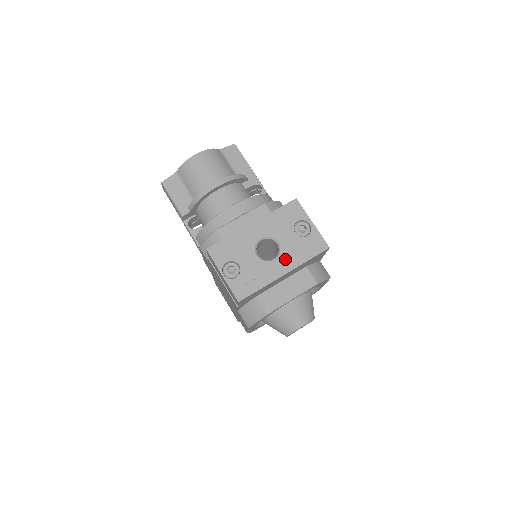
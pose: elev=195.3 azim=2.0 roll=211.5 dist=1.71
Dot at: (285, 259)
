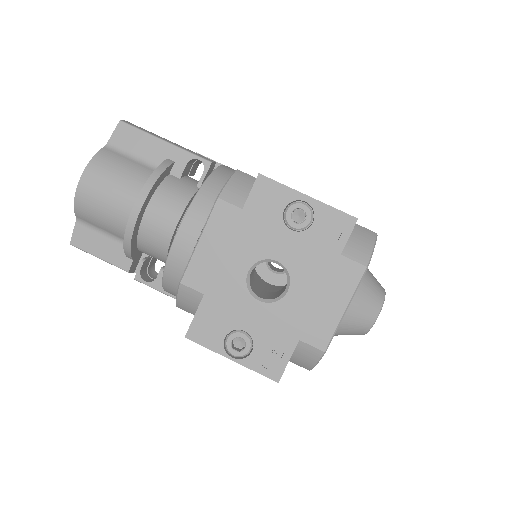
Dot at: (303, 280)
